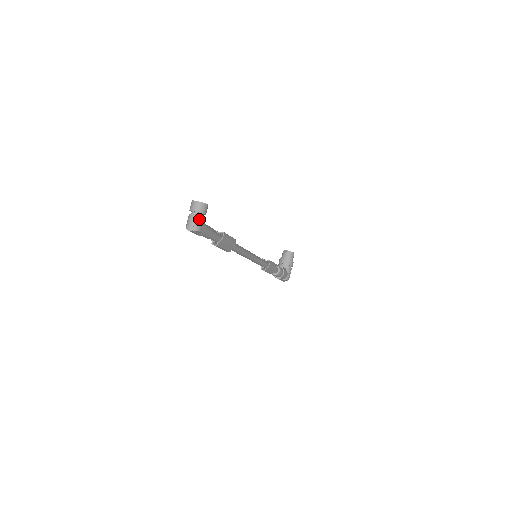
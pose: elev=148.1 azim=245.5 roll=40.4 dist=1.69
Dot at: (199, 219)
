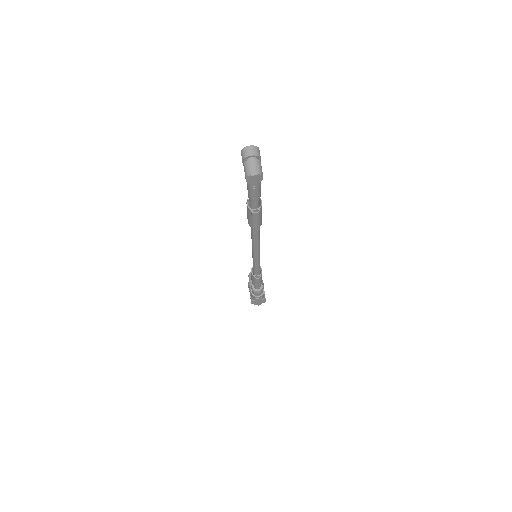
Dot at: (259, 163)
